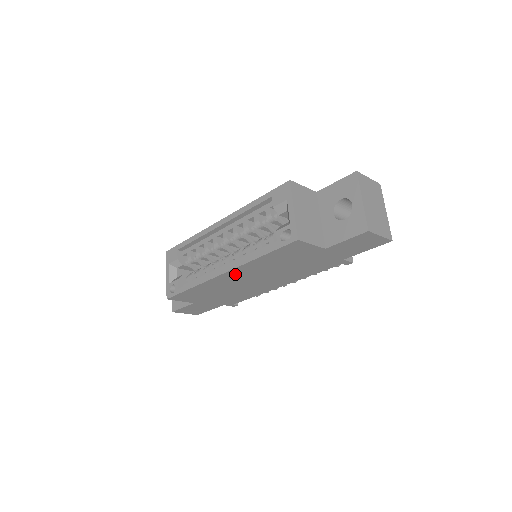
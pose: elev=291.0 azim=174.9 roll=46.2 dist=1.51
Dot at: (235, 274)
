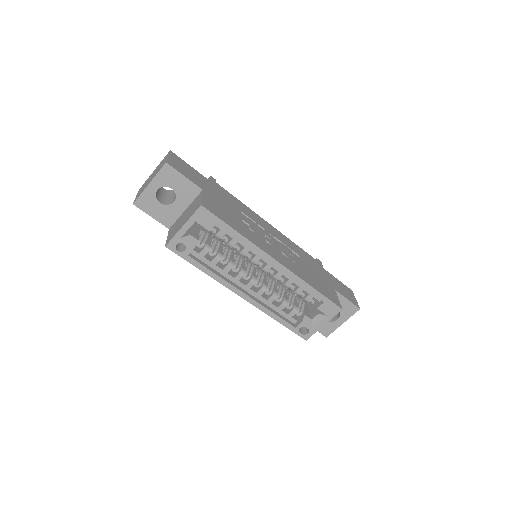
Dot at: occluded
